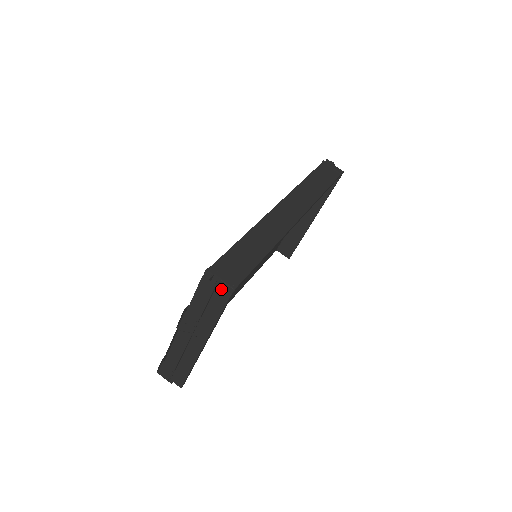
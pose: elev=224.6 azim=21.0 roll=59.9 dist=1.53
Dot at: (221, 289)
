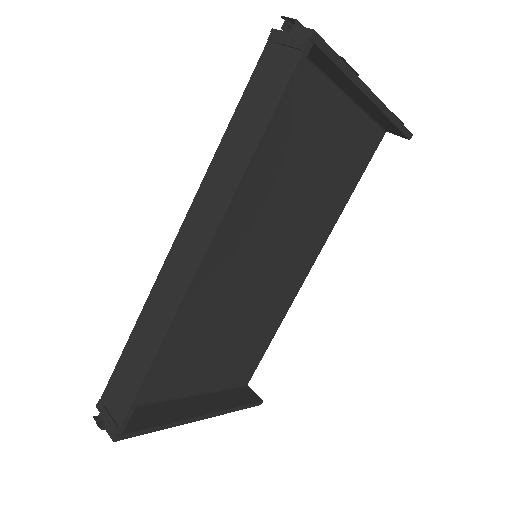
Dot at: occluded
